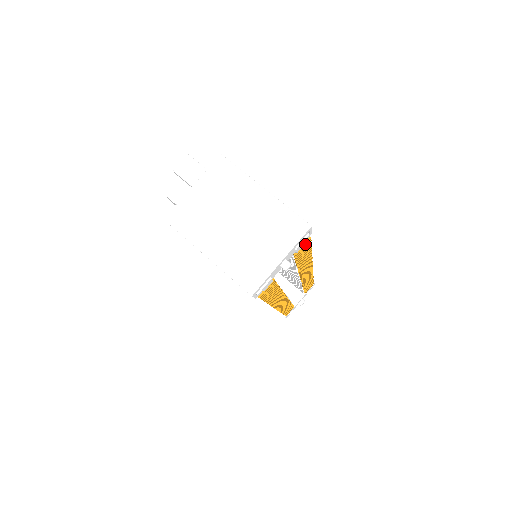
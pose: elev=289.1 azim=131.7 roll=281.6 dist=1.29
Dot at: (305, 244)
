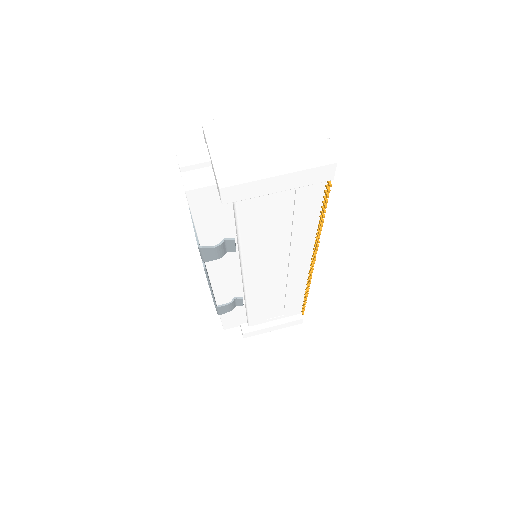
Dot at: occluded
